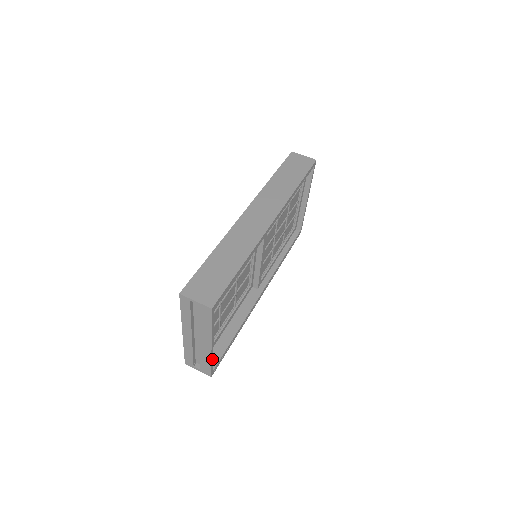
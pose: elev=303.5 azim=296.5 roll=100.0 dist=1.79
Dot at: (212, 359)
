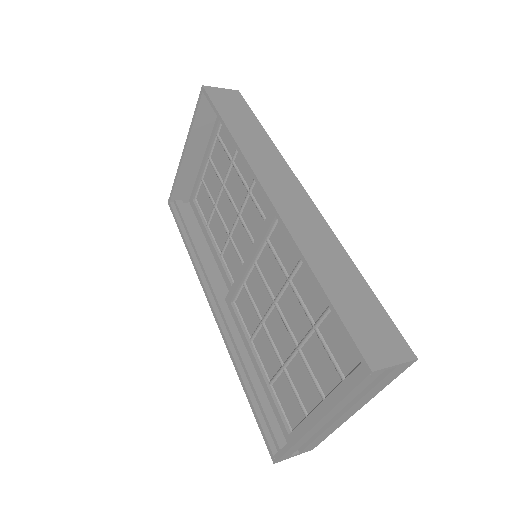
Dot at: occluded
